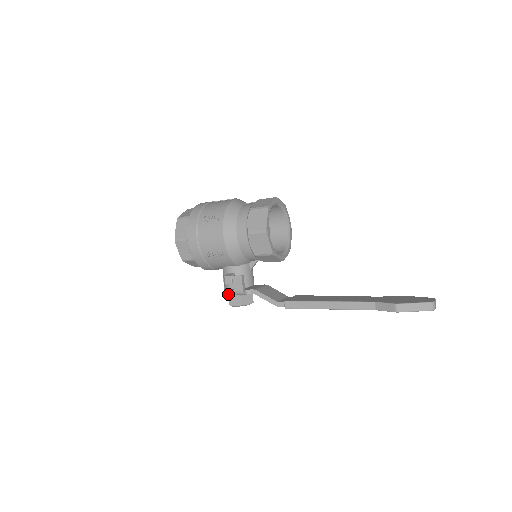
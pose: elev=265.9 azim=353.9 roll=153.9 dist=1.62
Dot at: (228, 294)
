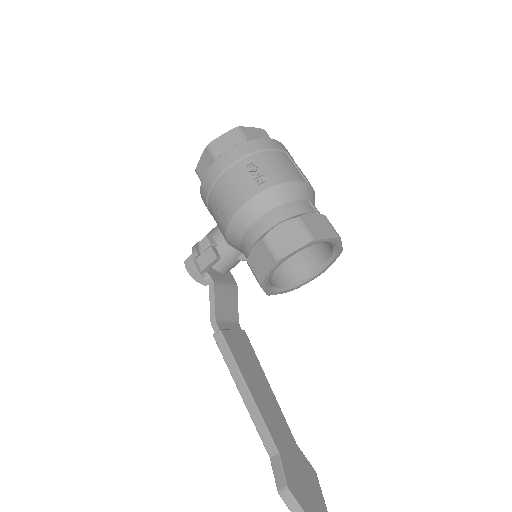
Dot at: (193, 252)
